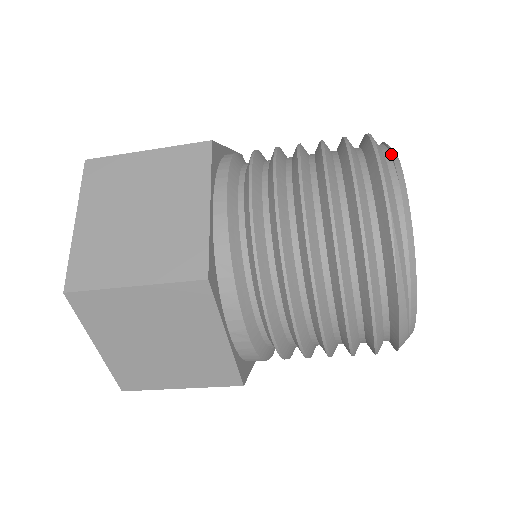
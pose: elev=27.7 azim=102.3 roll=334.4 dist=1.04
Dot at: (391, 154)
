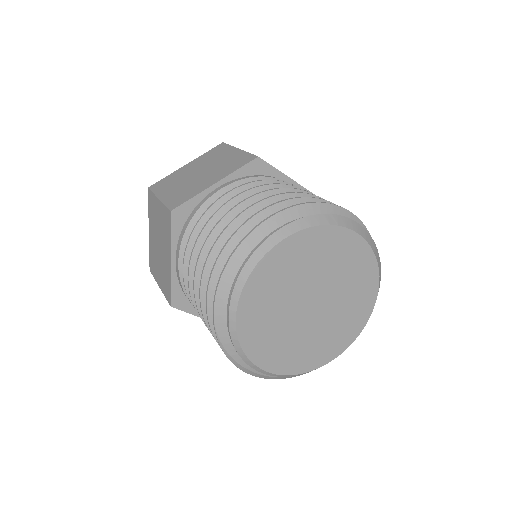
Dot at: (239, 273)
